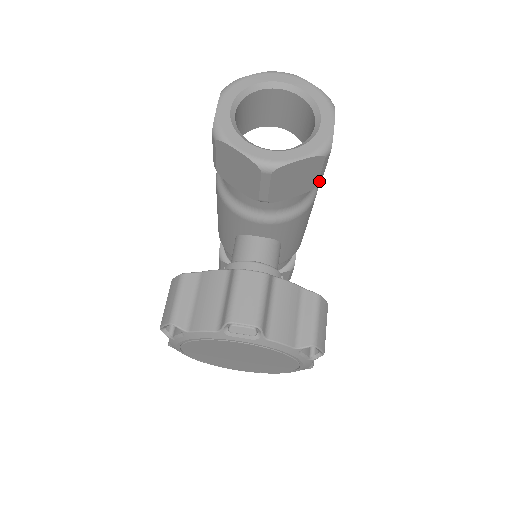
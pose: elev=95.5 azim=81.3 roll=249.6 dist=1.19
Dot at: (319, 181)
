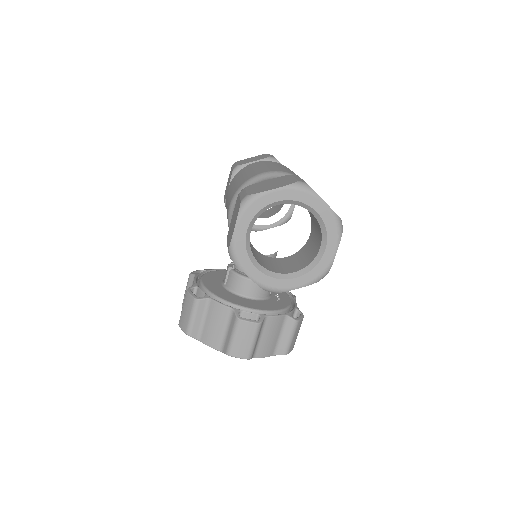
Dot at: occluded
